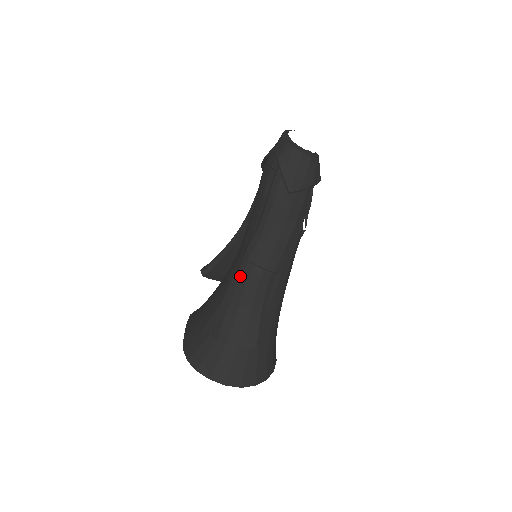
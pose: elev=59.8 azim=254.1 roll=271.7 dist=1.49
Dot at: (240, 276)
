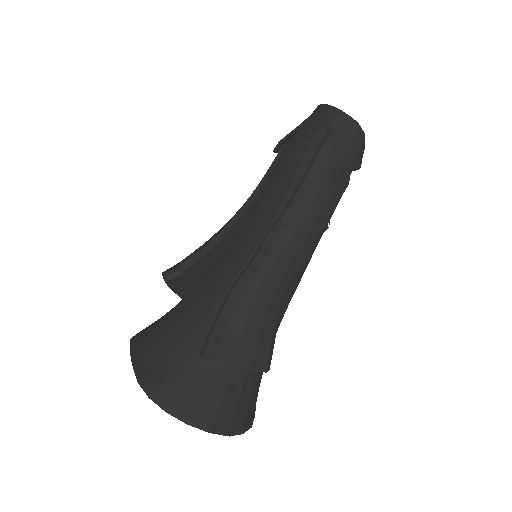
Dot at: (255, 272)
